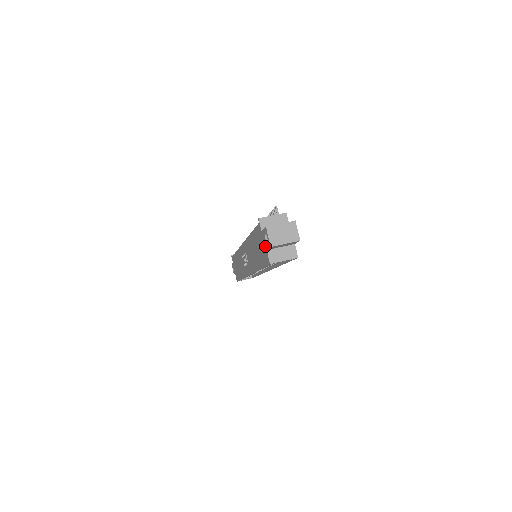
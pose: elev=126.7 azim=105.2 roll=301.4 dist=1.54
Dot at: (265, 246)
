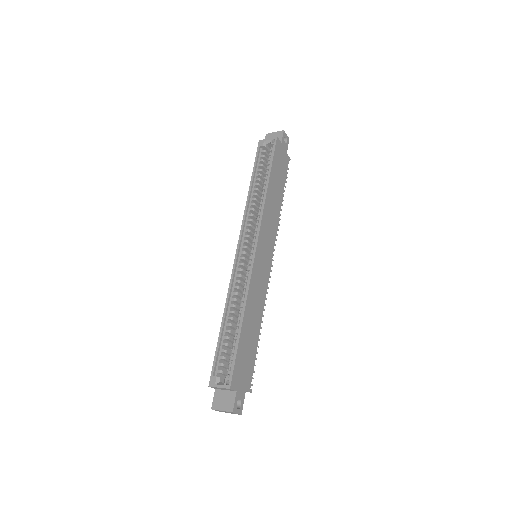
Dot at: occluded
